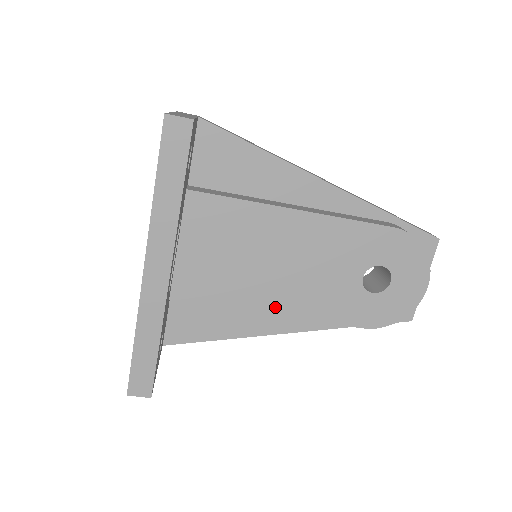
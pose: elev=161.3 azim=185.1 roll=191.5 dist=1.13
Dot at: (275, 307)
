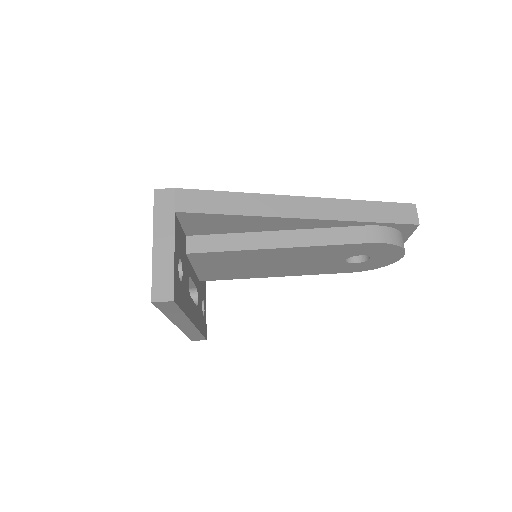
Dot at: (278, 275)
